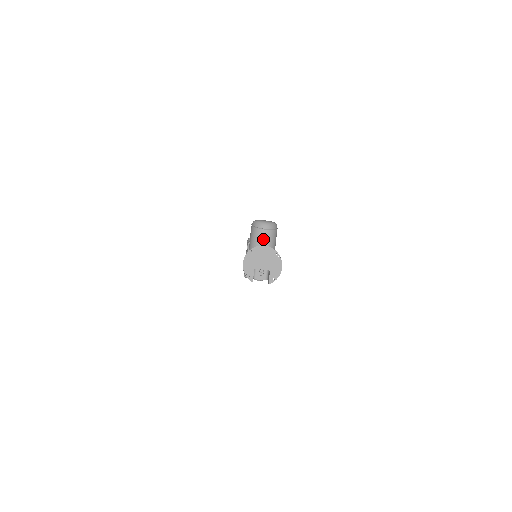
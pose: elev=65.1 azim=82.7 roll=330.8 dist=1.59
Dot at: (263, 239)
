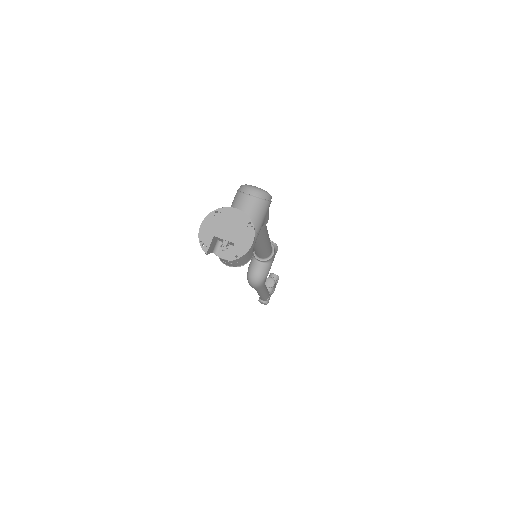
Dot at: (244, 207)
